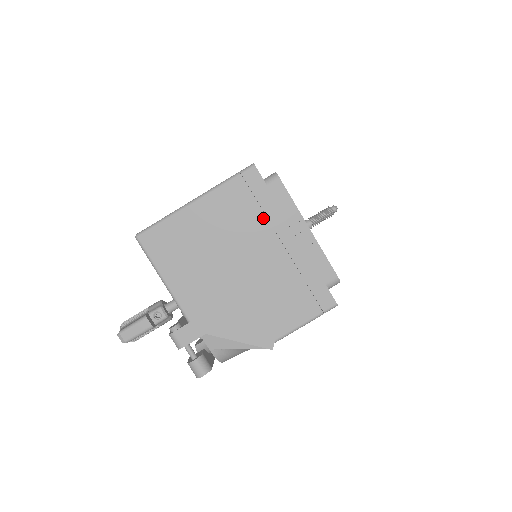
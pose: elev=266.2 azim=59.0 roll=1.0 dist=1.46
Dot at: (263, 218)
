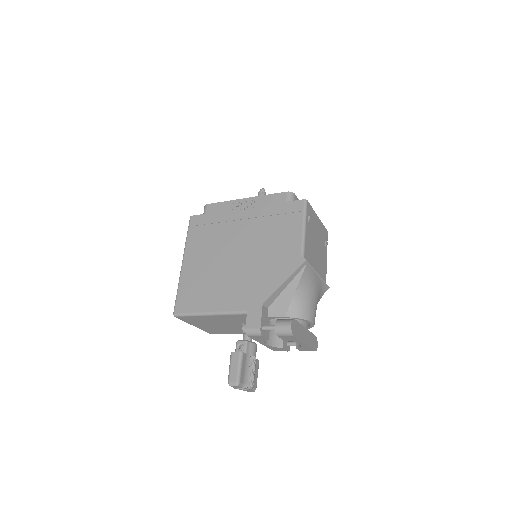
Dot at: (220, 225)
